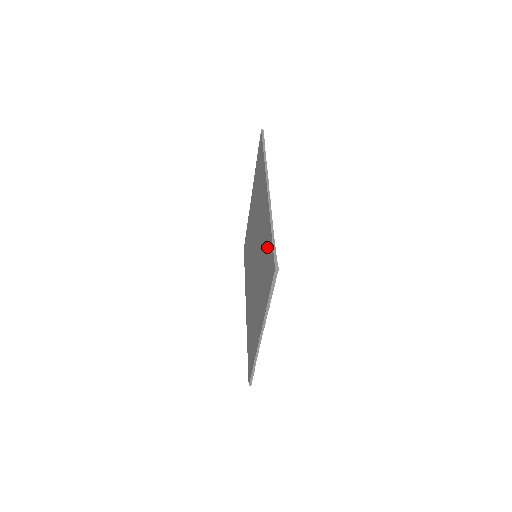
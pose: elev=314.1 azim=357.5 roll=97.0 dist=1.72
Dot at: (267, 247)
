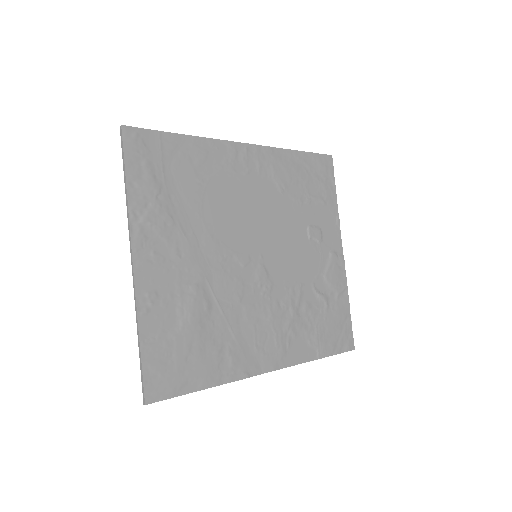
Dot at: (183, 164)
